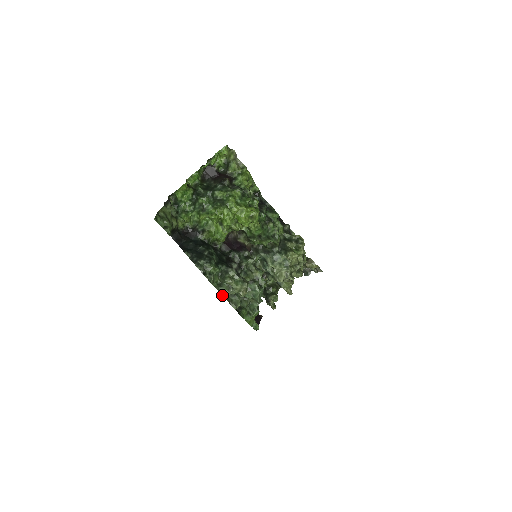
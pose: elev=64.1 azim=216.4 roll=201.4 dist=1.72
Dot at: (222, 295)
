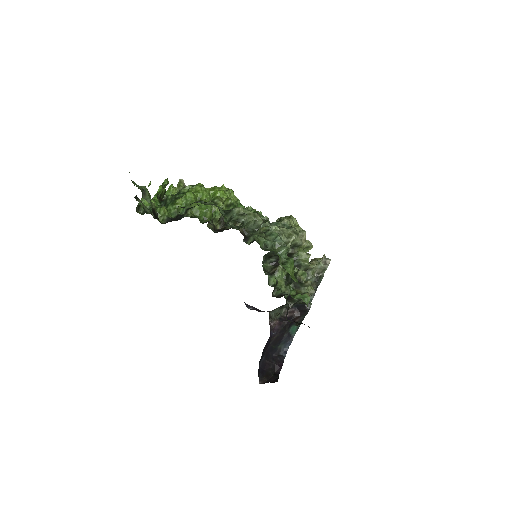
Dot at: occluded
